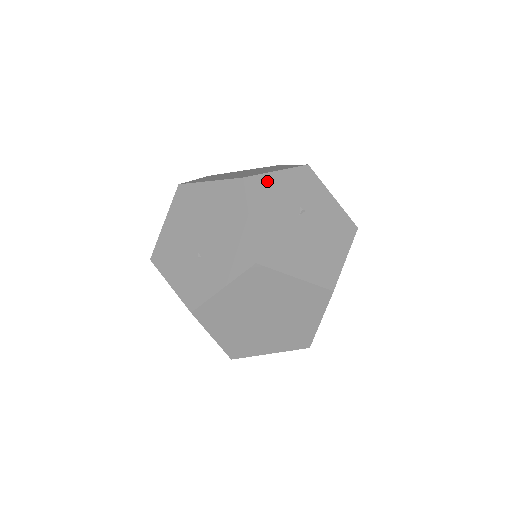
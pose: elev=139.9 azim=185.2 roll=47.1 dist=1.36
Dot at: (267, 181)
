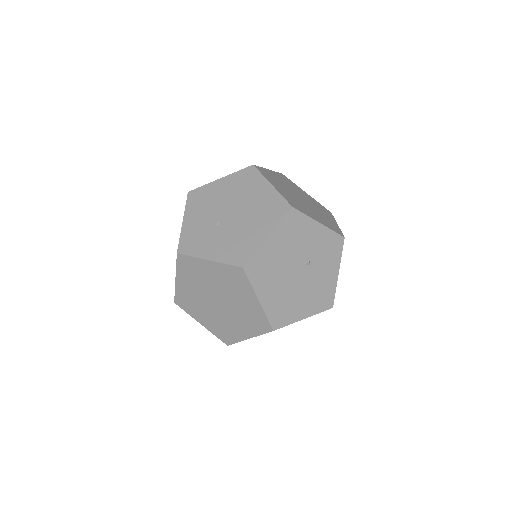
Dot at: (306, 223)
